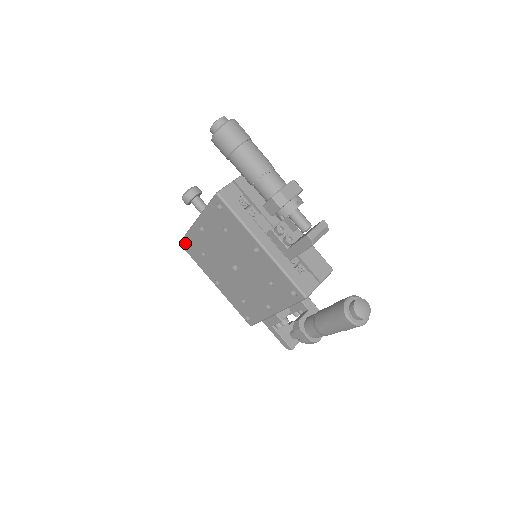
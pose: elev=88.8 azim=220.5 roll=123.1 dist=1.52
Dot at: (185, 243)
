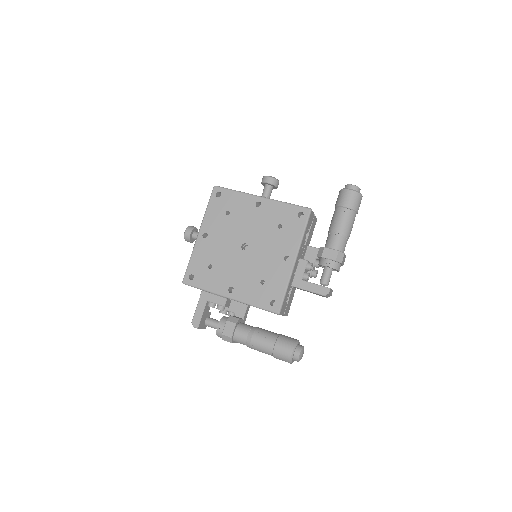
Dot at: (222, 192)
